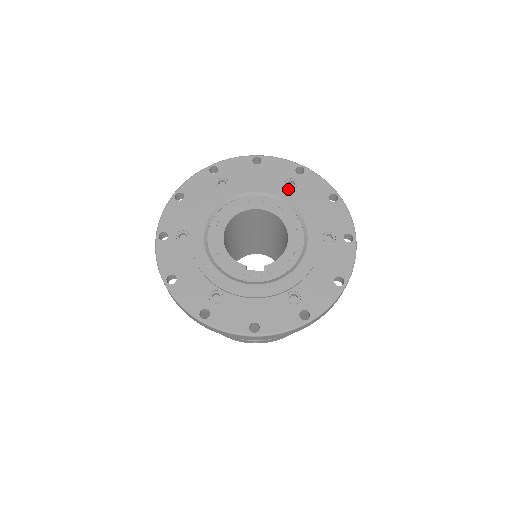
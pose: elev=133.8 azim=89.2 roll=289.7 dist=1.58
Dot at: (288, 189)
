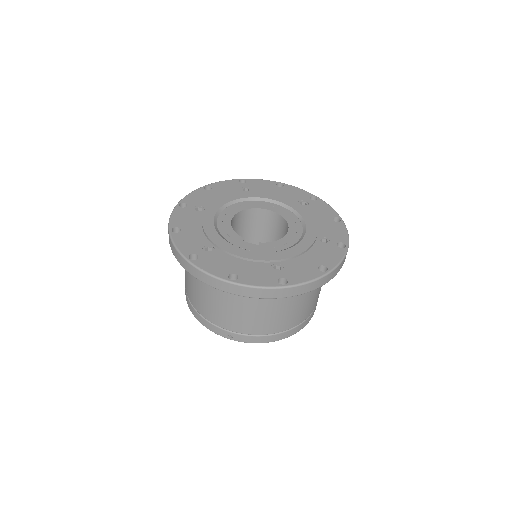
Dot at: (299, 204)
